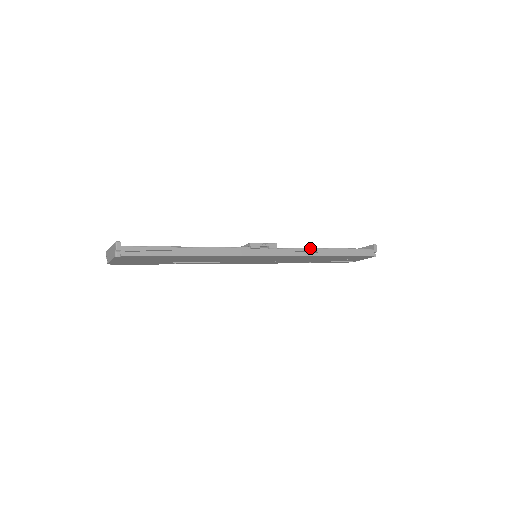
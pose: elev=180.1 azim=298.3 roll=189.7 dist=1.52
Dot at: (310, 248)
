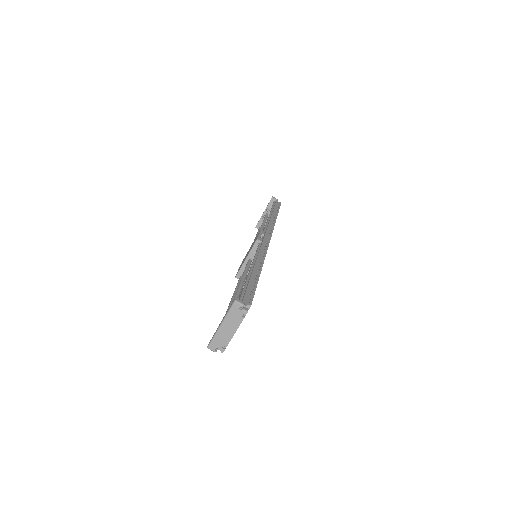
Dot at: (267, 221)
